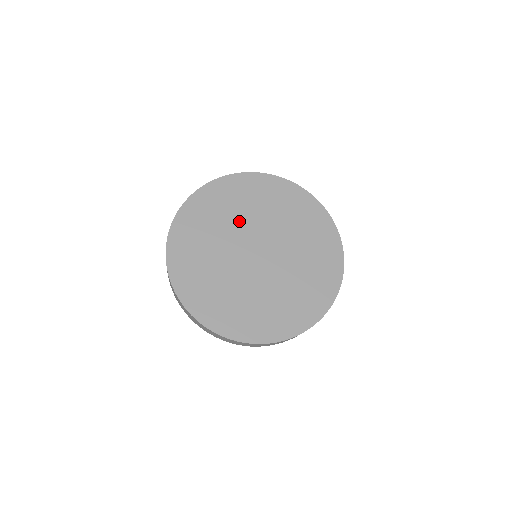
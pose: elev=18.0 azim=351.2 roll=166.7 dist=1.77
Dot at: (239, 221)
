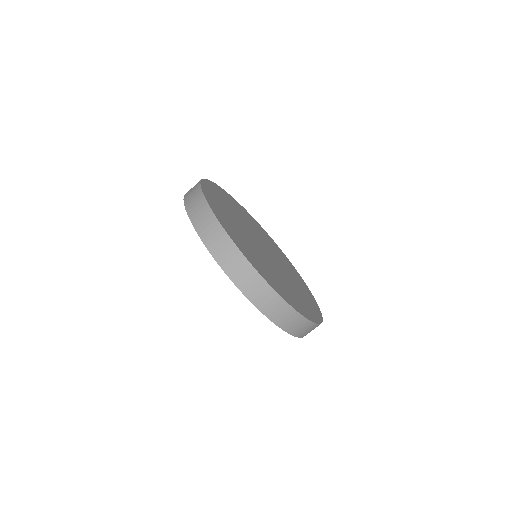
Dot at: (252, 227)
